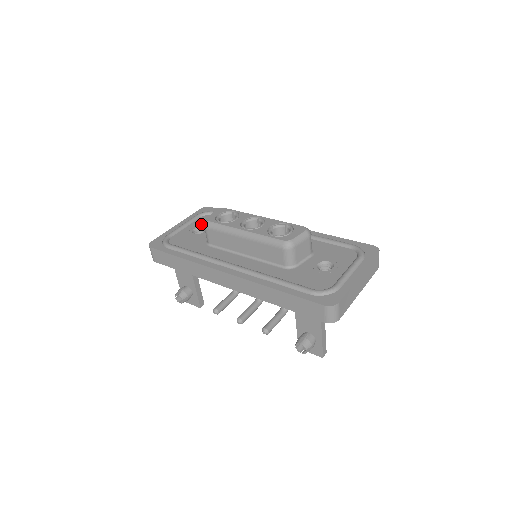
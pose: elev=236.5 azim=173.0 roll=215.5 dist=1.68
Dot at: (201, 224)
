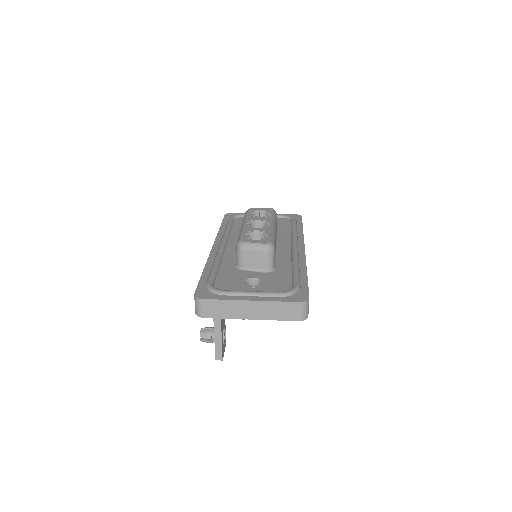
Dot at: occluded
